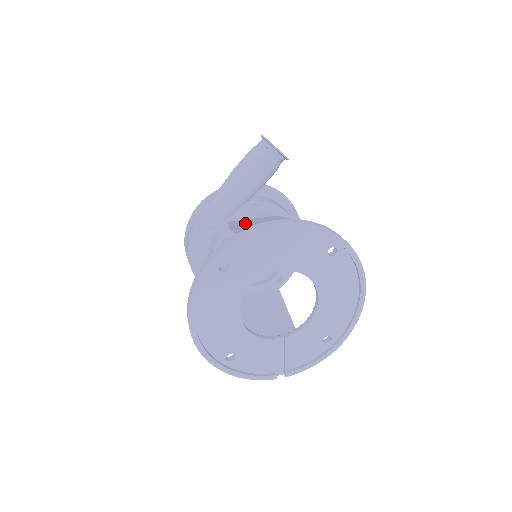
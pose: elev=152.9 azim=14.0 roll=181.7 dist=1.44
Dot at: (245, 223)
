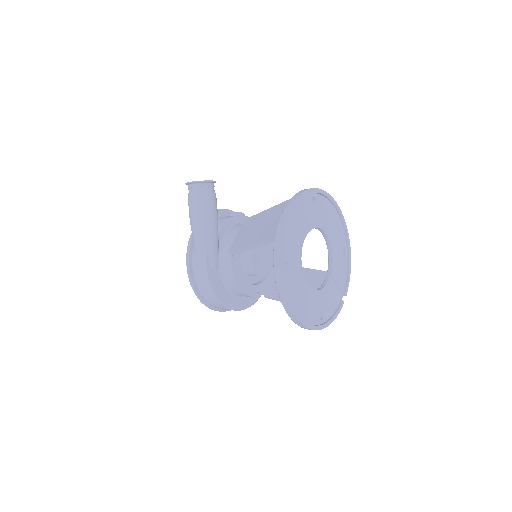
Dot at: (247, 239)
